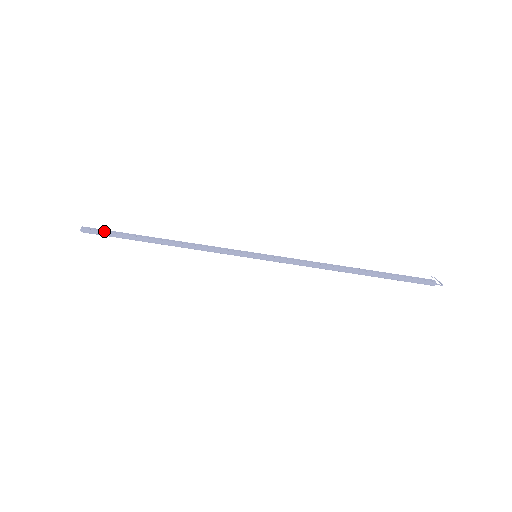
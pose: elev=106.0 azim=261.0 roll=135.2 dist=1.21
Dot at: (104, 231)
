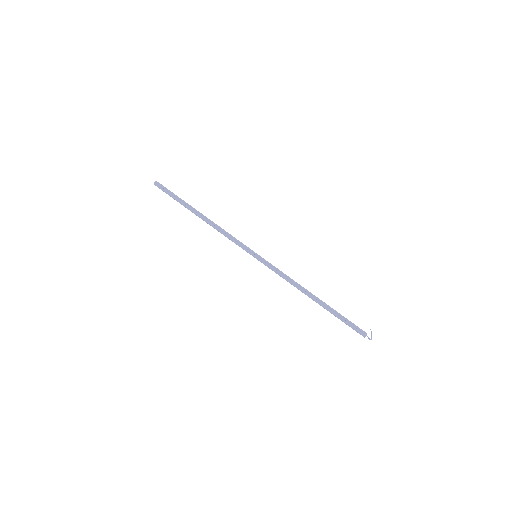
Dot at: (168, 191)
